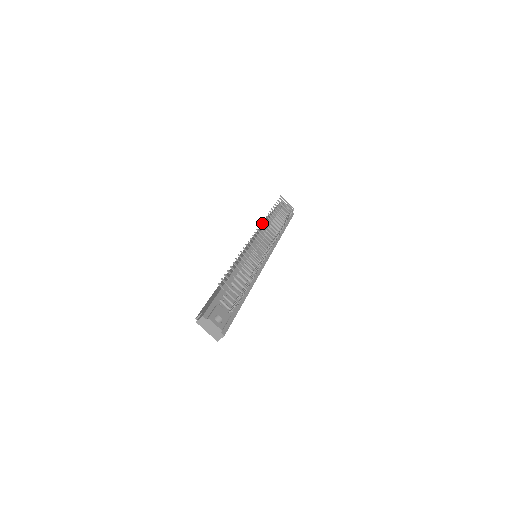
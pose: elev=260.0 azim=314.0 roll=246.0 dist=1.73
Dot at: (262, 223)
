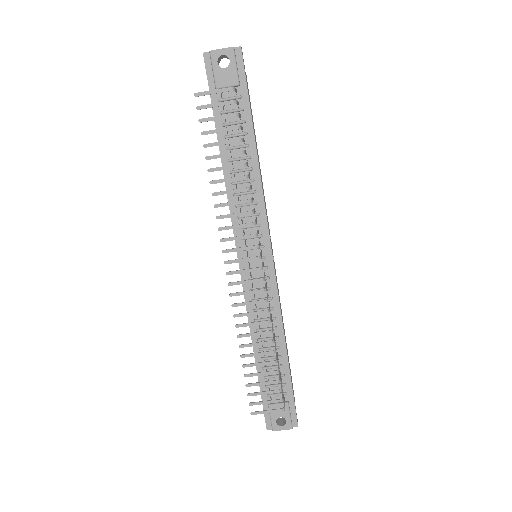
Dot at: occluded
